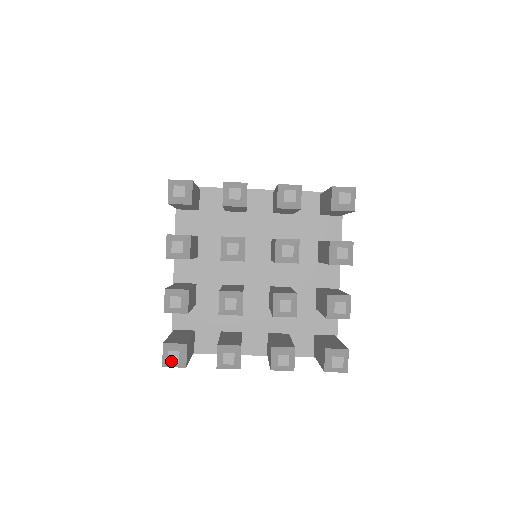
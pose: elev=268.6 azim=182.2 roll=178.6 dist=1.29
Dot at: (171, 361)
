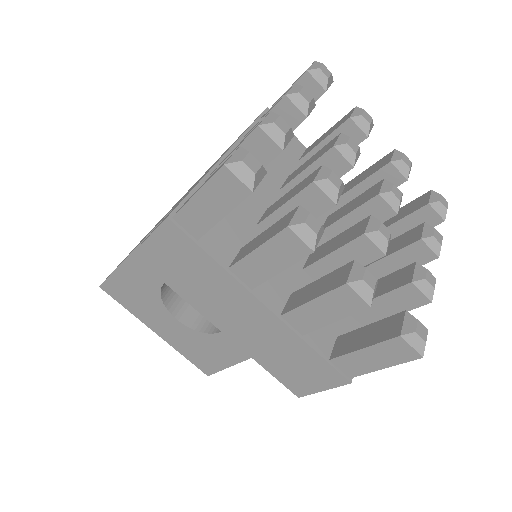
Dot at: (247, 163)
